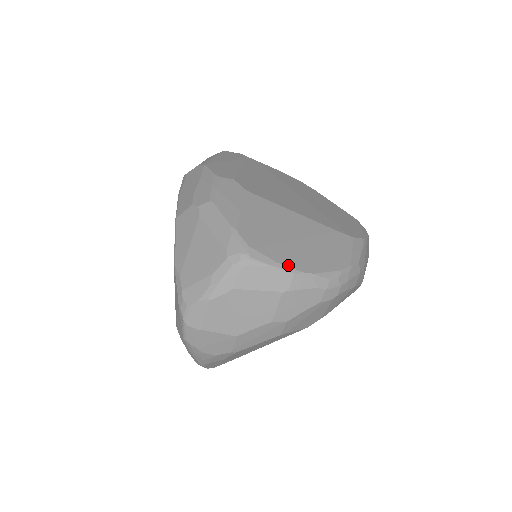
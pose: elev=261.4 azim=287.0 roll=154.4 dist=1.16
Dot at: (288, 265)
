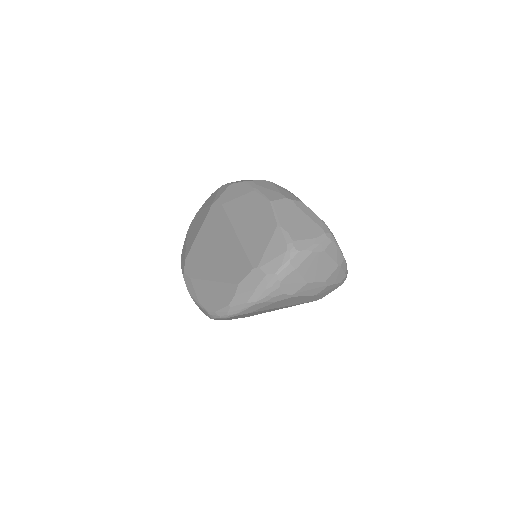
Dot at: (342, 253)
